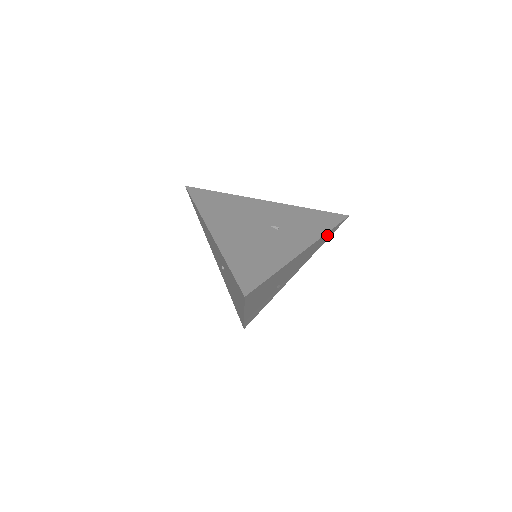
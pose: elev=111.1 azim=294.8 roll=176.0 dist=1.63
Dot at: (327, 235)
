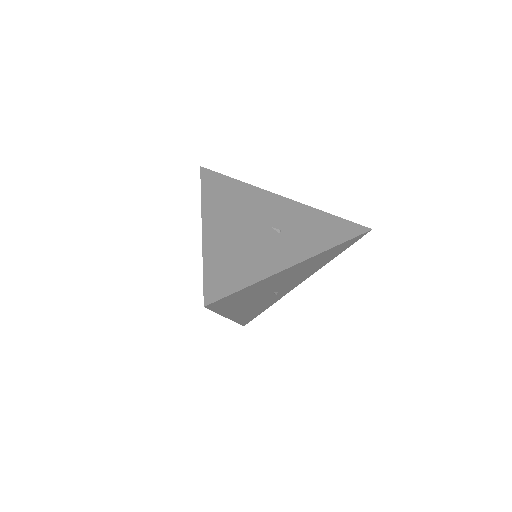
Dot at: (339, 248)
